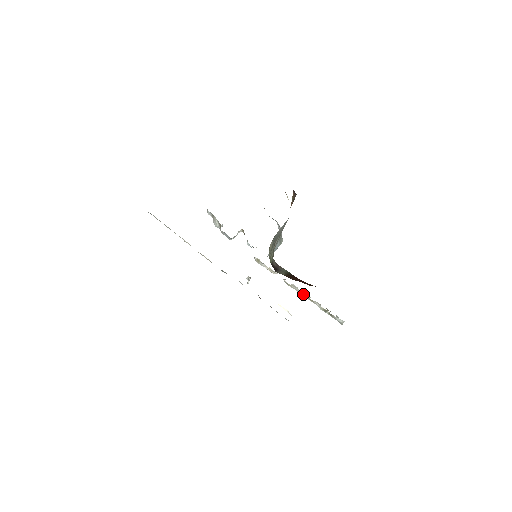
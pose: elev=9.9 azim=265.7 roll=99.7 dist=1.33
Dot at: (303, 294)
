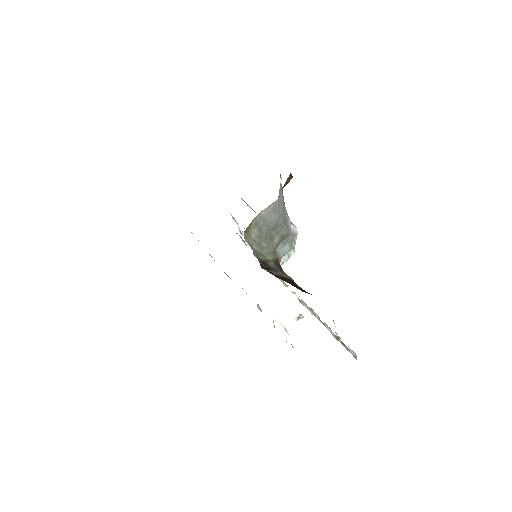
Dot at: (314, 314)
